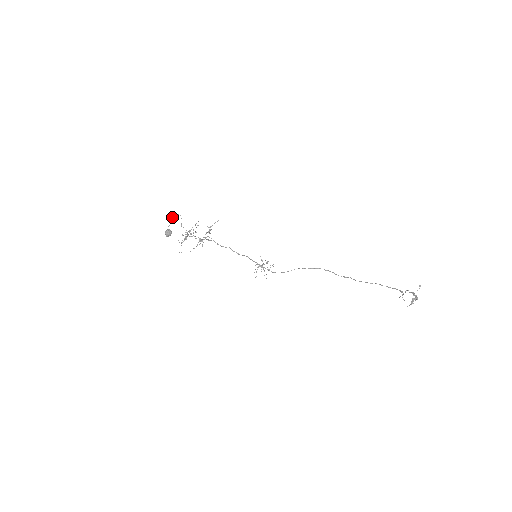
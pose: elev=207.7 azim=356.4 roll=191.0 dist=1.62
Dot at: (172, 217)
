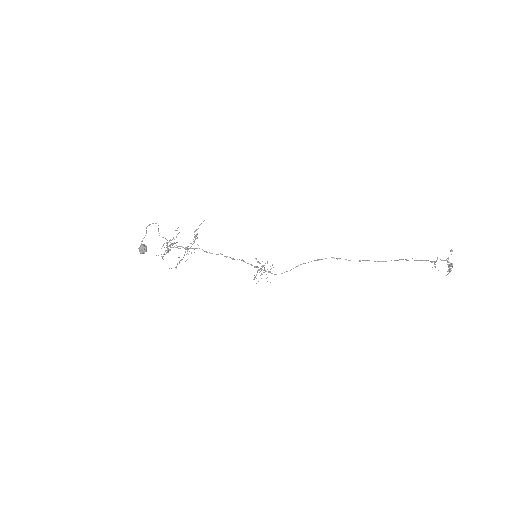
Dot at: occluded
